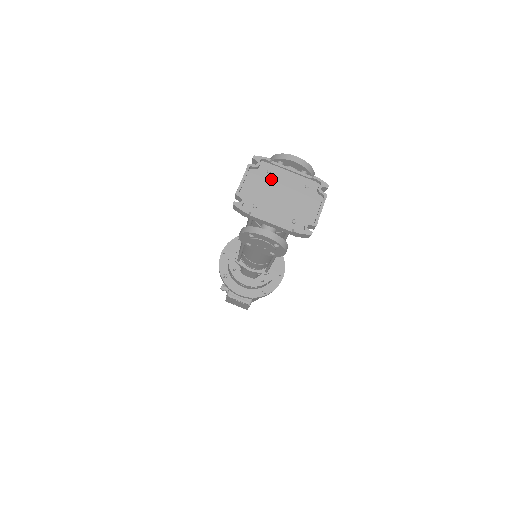
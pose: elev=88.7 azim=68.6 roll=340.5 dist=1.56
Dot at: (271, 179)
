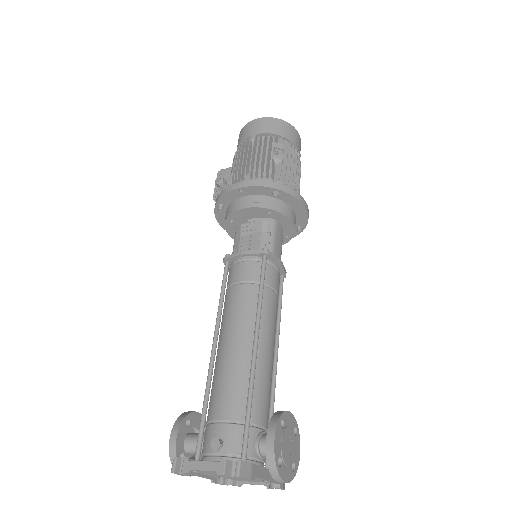
Dot at: occluded
